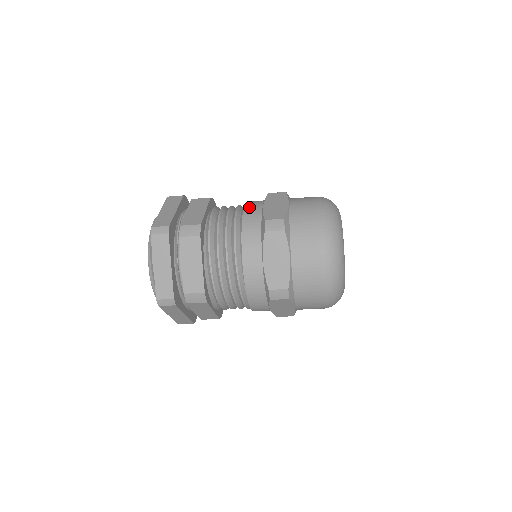
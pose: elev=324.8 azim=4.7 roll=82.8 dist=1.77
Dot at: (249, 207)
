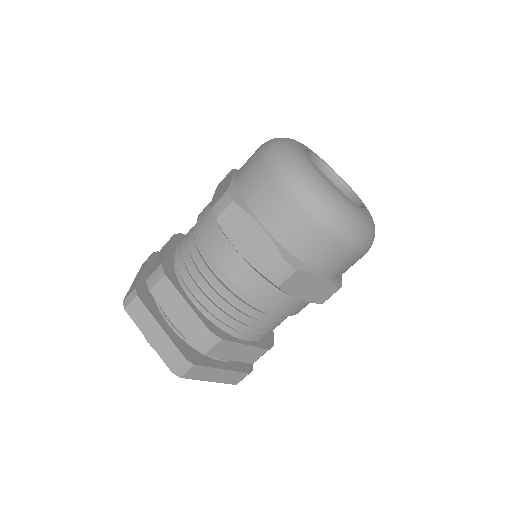
Dot at: (202, 211)
